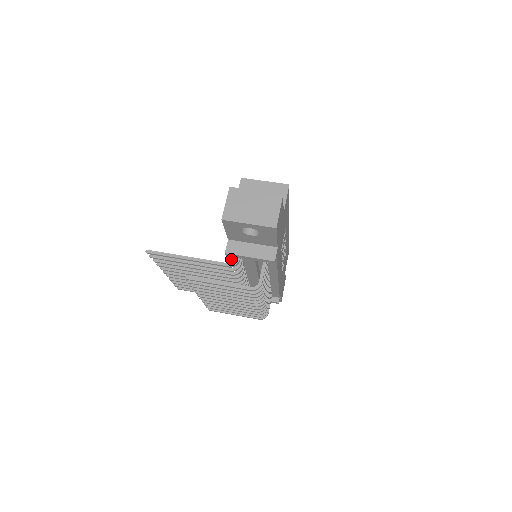
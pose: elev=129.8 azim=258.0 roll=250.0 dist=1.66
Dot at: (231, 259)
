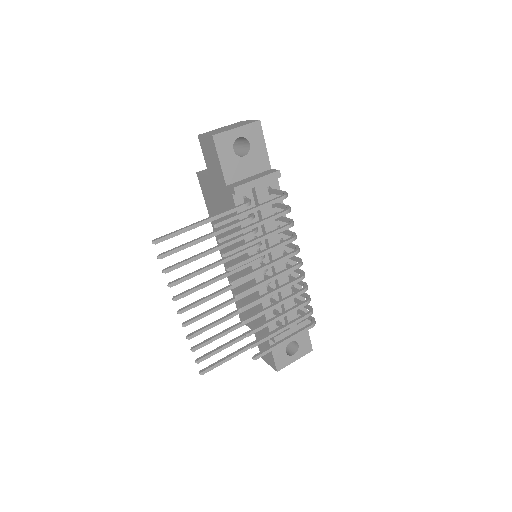
Dot at: occluded
